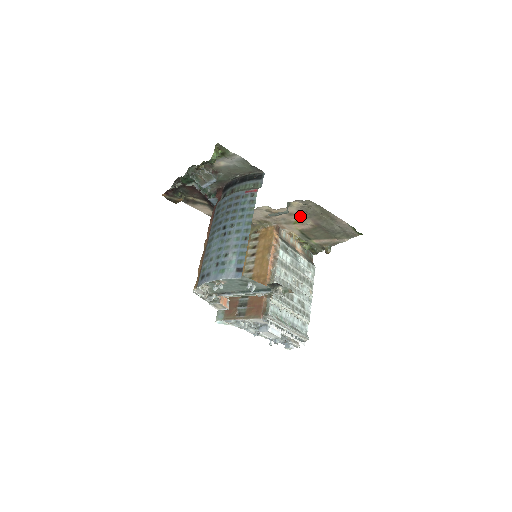
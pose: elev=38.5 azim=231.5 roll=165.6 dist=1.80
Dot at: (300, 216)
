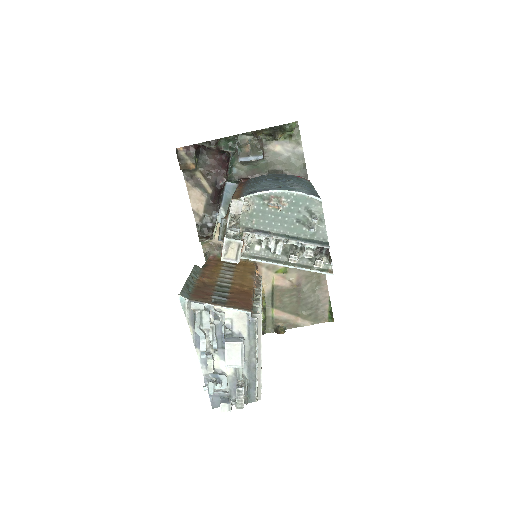
Dot at: occluded
